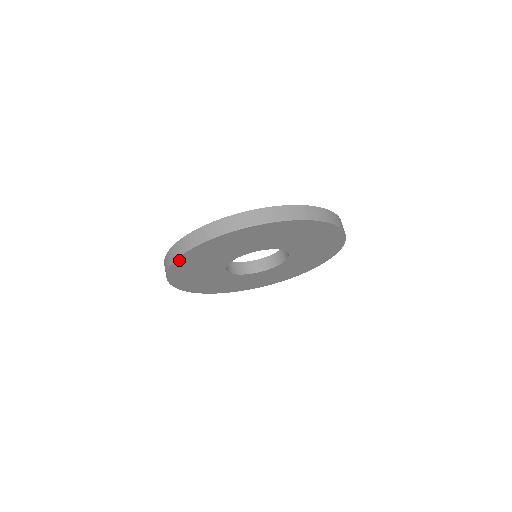
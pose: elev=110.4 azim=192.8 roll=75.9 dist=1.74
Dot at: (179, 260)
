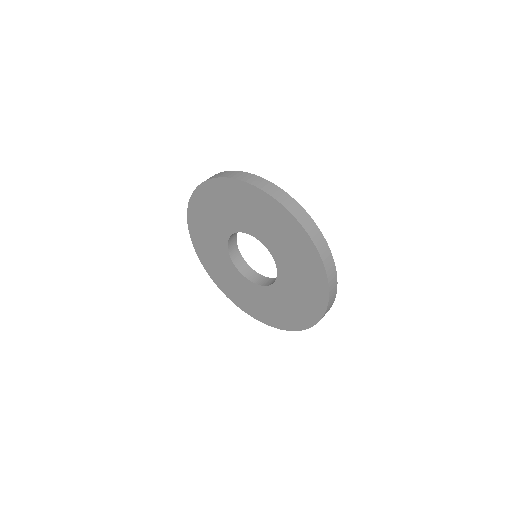
Dot at: (235, 182)
